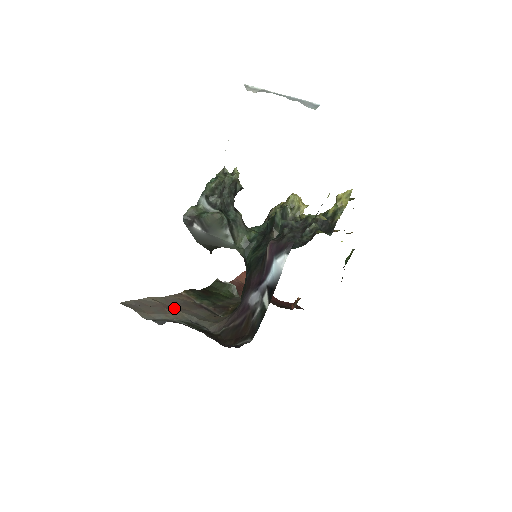
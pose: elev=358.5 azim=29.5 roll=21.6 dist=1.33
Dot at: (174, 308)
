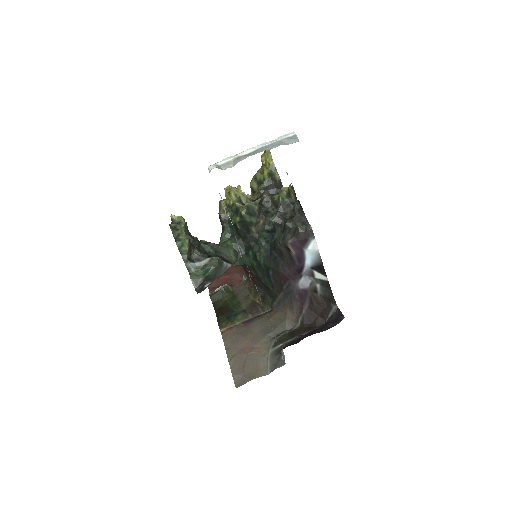
Dot at: (249, 346)
